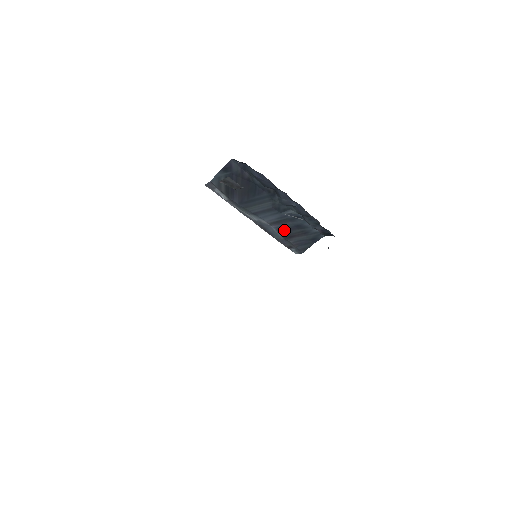
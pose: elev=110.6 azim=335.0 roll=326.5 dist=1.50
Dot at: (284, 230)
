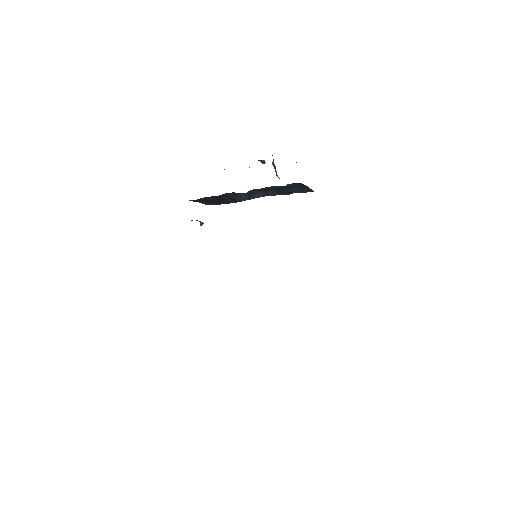
Dot at: occluded
